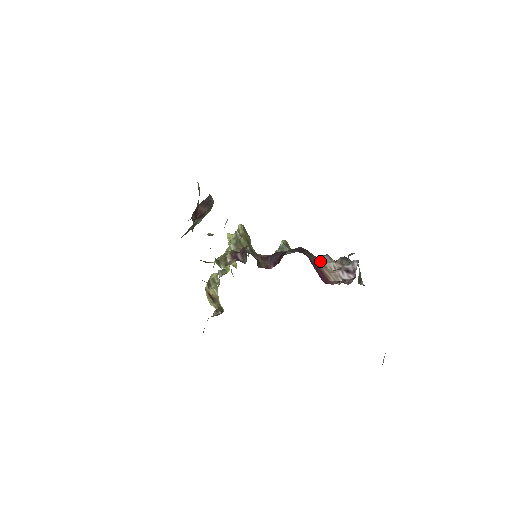
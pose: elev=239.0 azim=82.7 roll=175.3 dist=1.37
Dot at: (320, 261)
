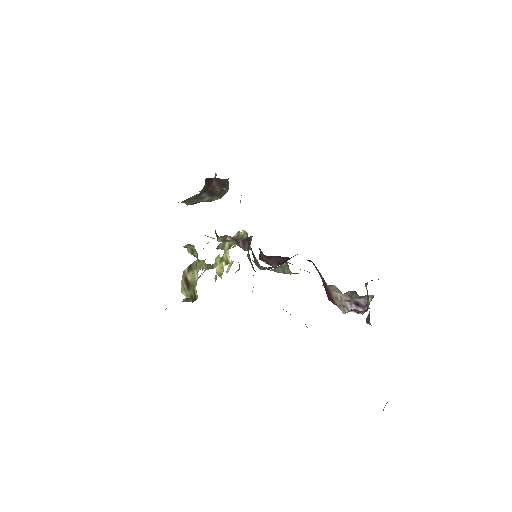
Dot at: occluded
